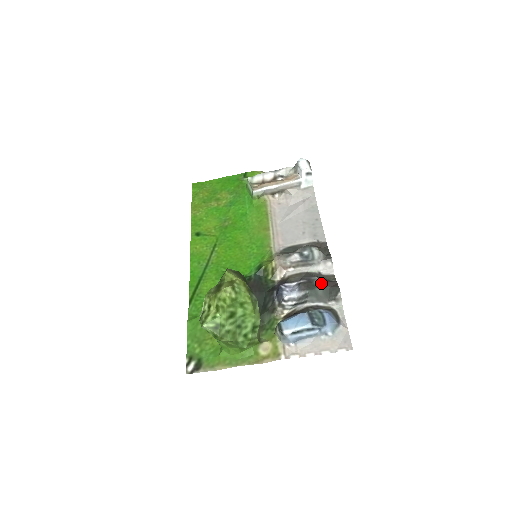
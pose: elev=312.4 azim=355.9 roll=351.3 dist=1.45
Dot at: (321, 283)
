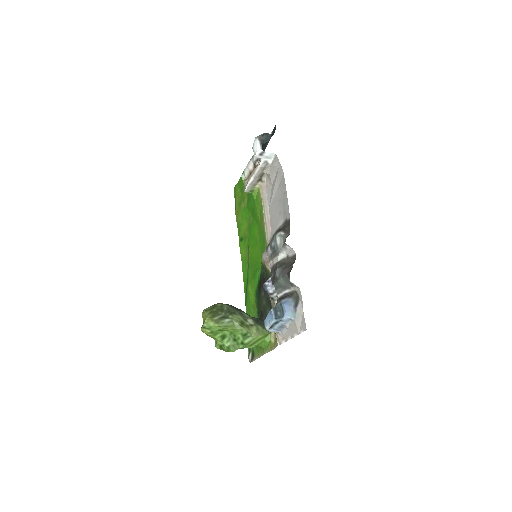
Dot at: (281, 273)
